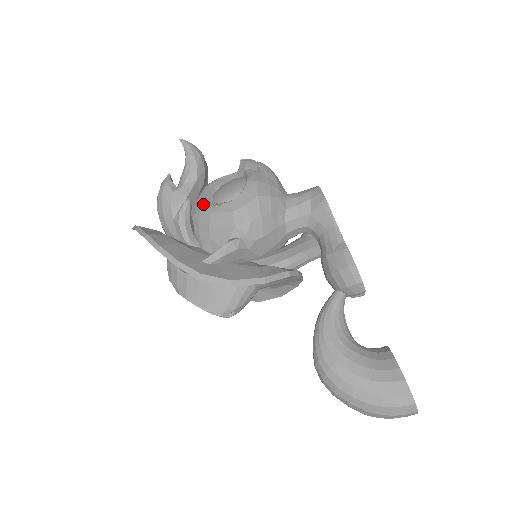
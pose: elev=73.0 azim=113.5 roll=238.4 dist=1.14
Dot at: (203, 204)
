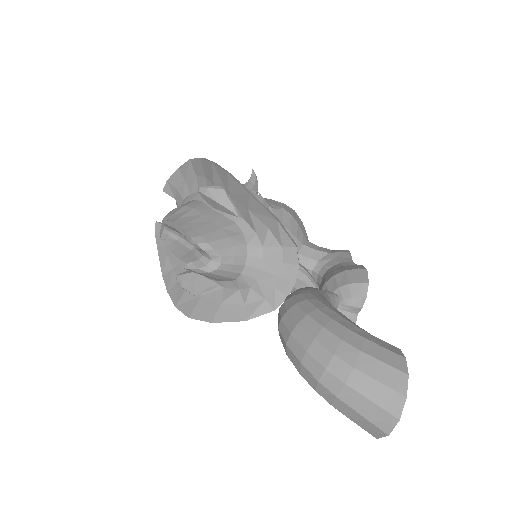
Dot at: occluded
